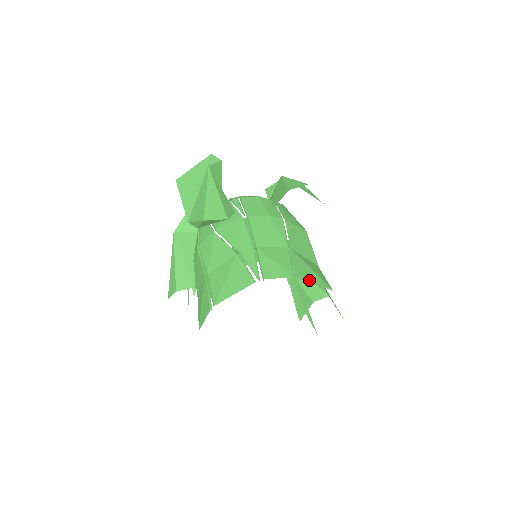
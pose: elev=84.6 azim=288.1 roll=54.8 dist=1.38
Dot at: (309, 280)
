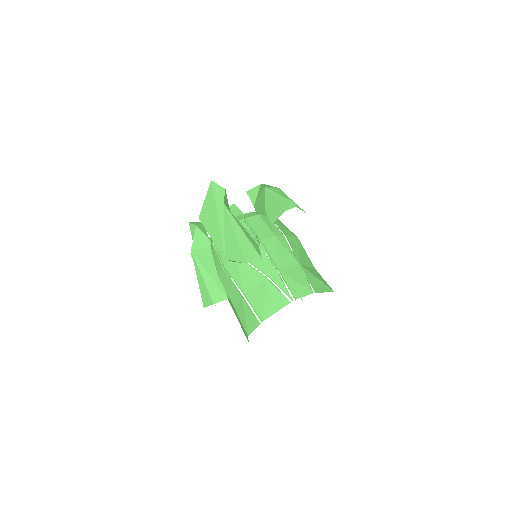
Dot at: (321, 290)
